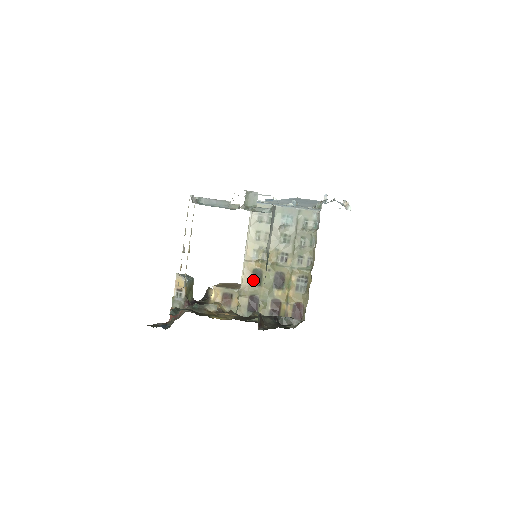
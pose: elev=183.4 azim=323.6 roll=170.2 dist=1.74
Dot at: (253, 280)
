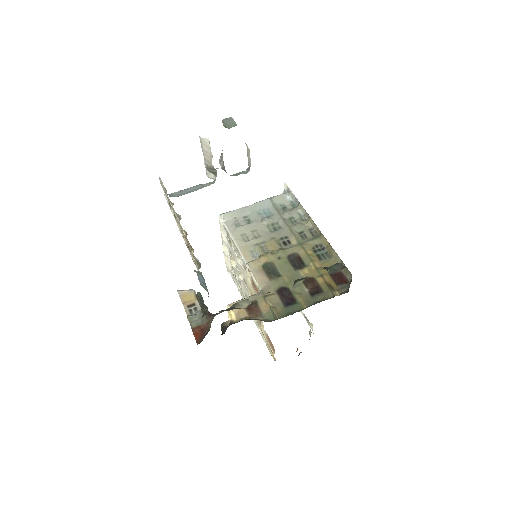
Dot at: (269, 275)
